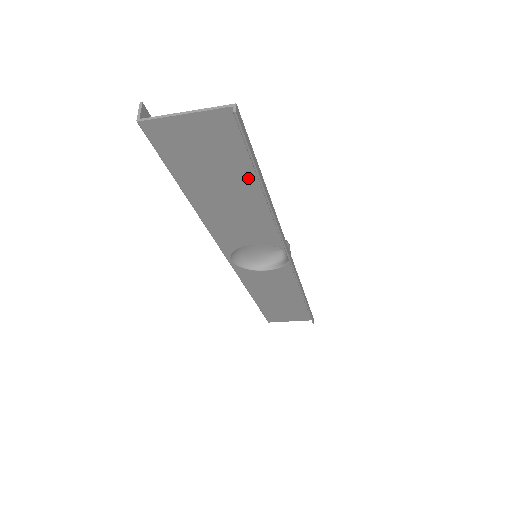
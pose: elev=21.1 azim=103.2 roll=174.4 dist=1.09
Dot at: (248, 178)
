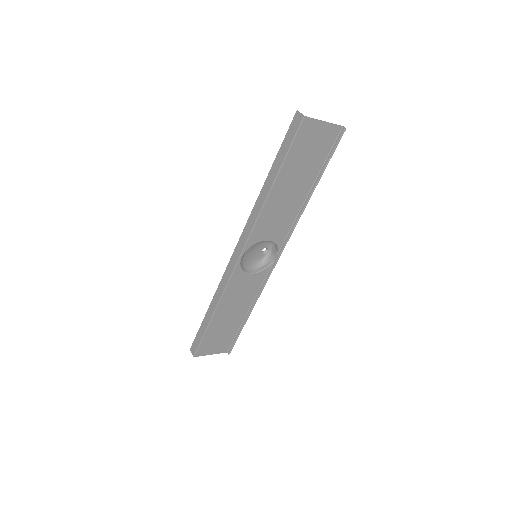
Dot at: (312, 177)
